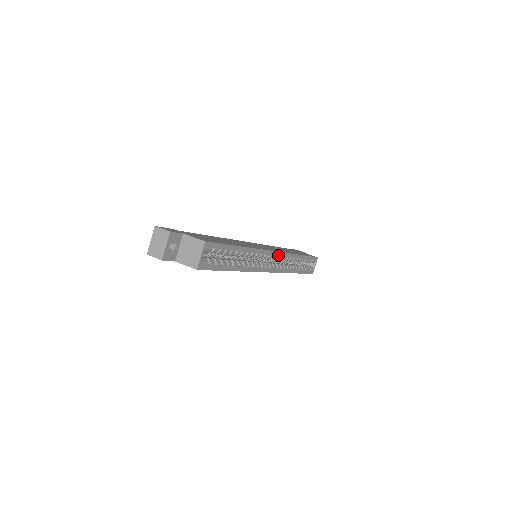
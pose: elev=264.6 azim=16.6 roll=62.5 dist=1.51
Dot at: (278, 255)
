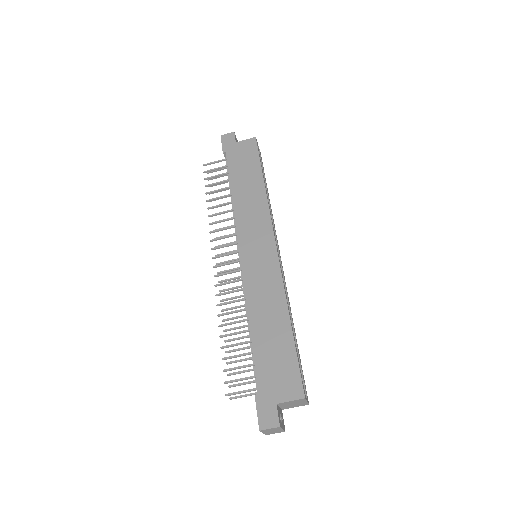
Dot at: (275, 239)
